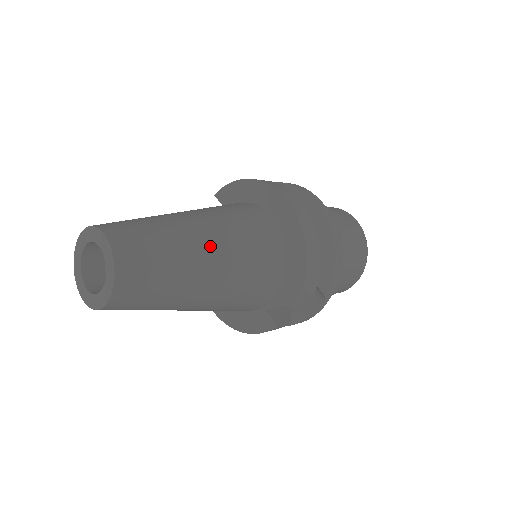
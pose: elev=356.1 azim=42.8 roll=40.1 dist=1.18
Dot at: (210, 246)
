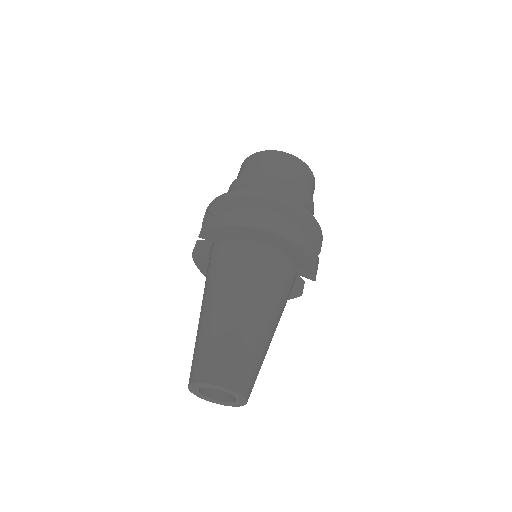
Dot at: (265, 320)
